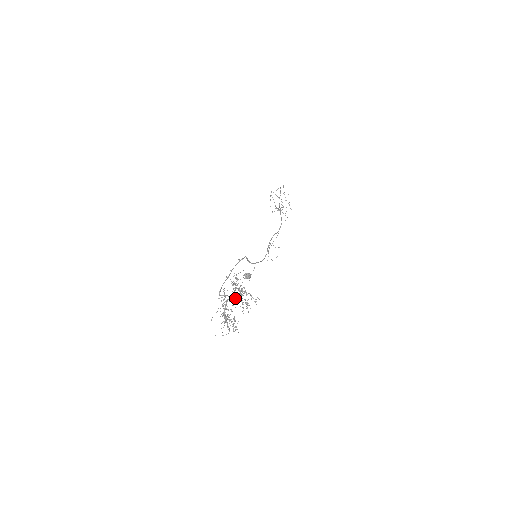
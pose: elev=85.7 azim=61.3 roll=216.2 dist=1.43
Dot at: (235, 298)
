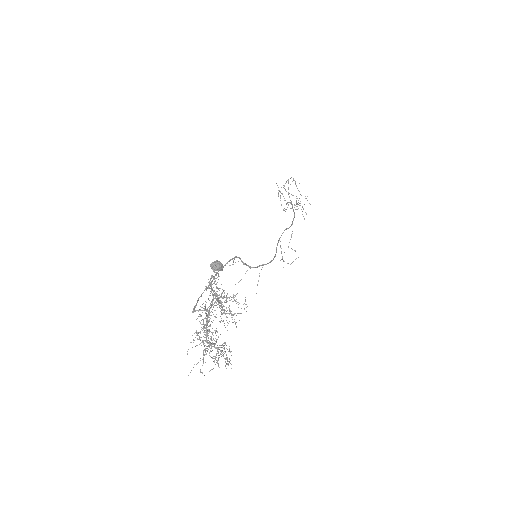
Dot at: (210, 308)
